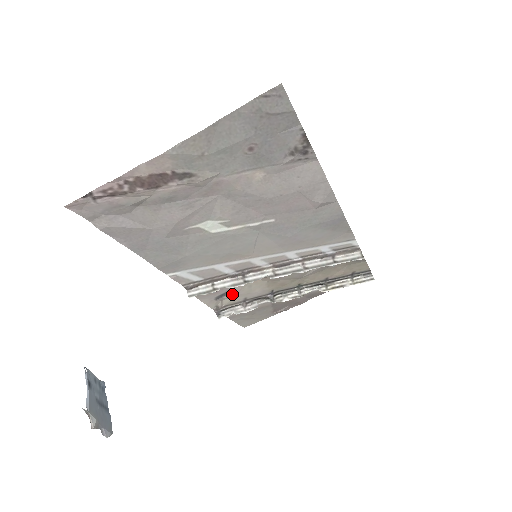
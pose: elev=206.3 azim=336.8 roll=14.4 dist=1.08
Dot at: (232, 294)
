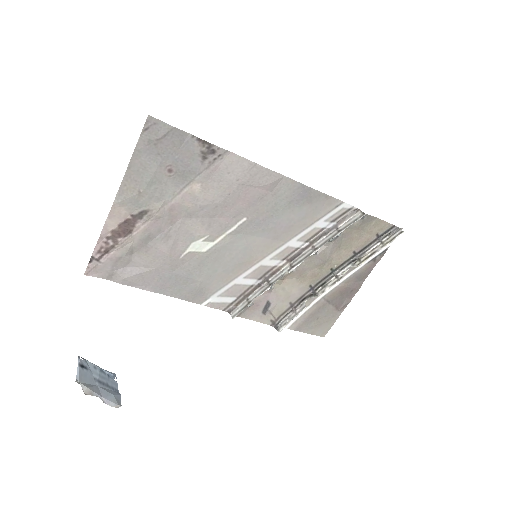
Dot at: (274, 303)
